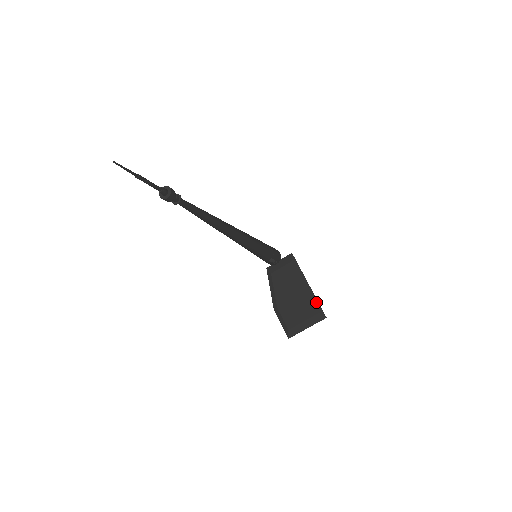
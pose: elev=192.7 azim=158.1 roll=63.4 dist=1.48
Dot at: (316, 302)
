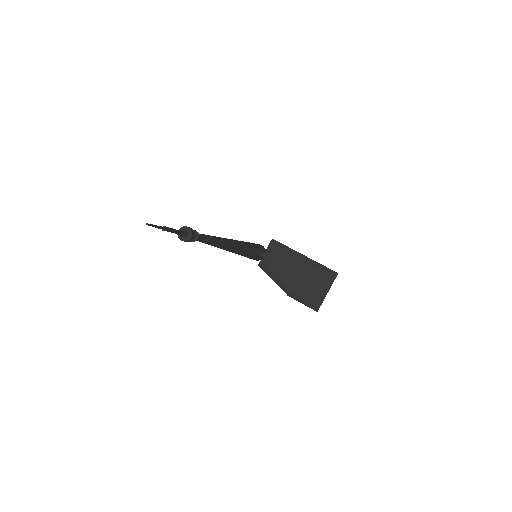
Dot at: (321, 266)
